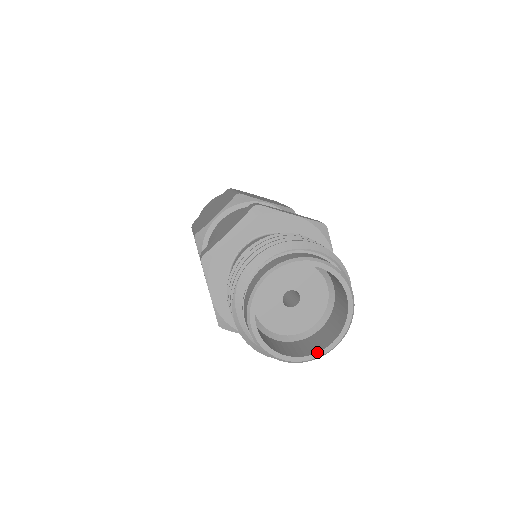
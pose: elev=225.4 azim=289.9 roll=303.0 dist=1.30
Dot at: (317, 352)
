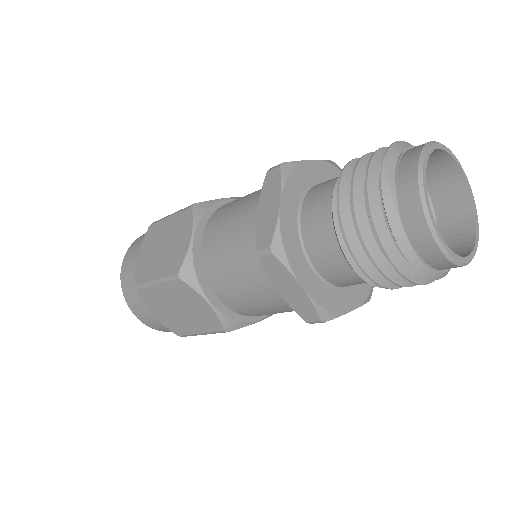
Dot at: (458, 255)
